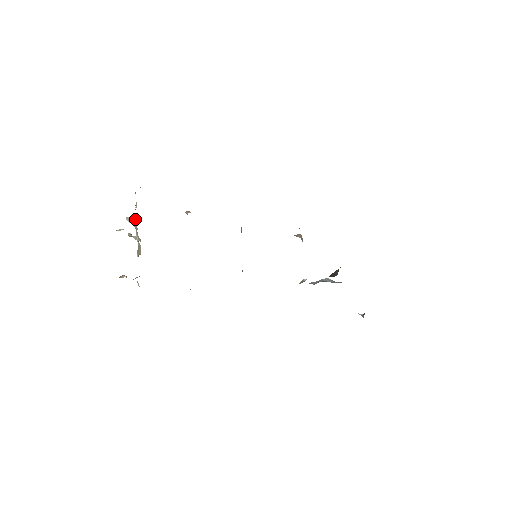
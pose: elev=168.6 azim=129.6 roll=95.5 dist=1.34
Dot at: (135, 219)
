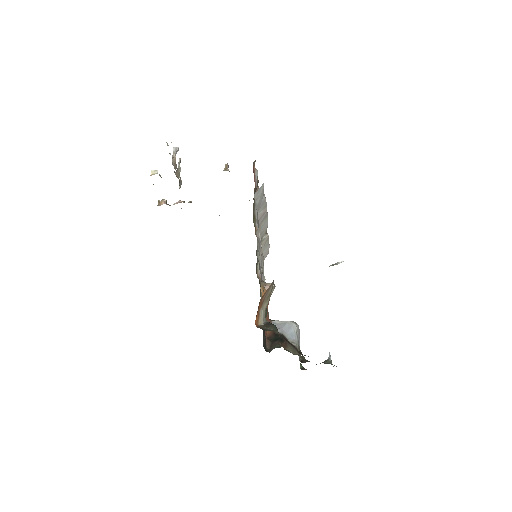
Dot at: (172, 162)
